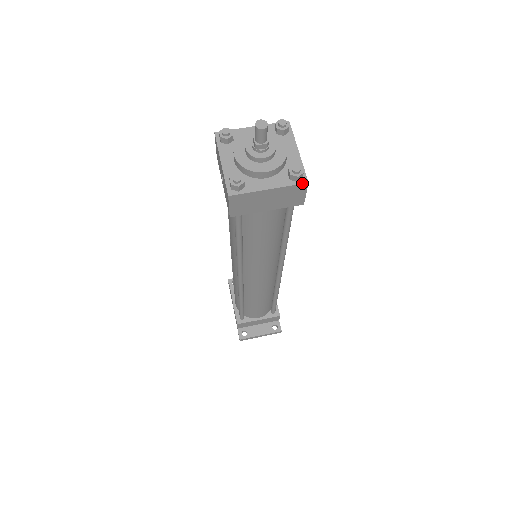
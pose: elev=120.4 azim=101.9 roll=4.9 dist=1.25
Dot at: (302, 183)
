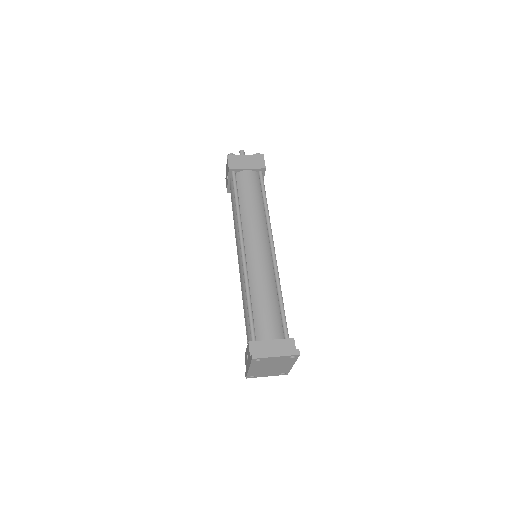
Dot at: (261, 155)
